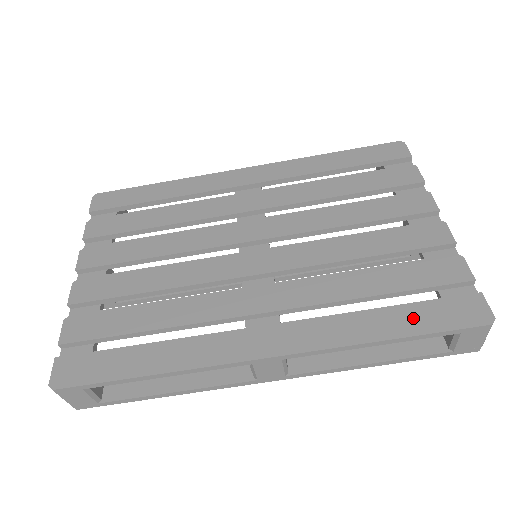
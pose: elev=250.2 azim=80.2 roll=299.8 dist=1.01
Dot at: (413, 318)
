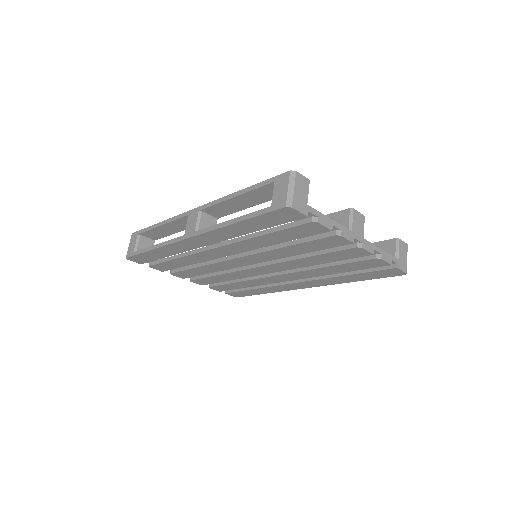
Dot at: (364, 277)
